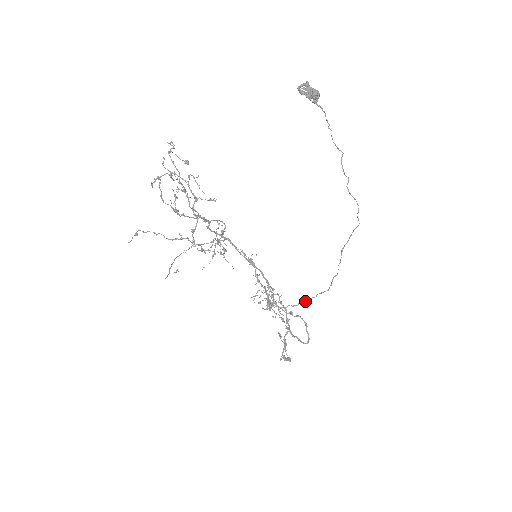
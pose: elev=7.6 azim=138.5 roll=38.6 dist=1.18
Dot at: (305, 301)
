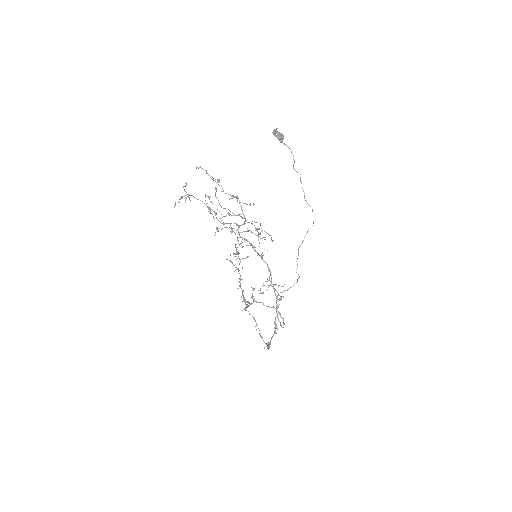
Dot at: (293, 285)
